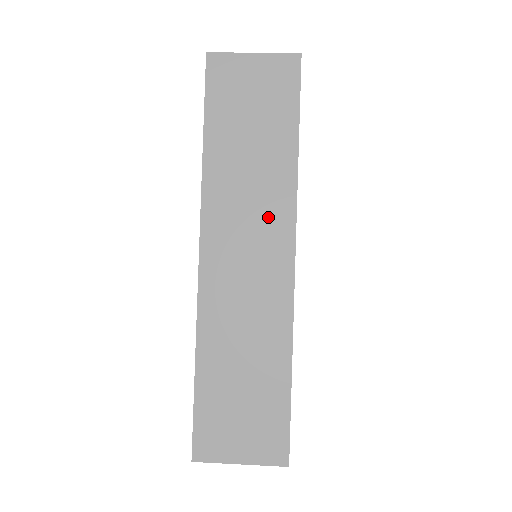
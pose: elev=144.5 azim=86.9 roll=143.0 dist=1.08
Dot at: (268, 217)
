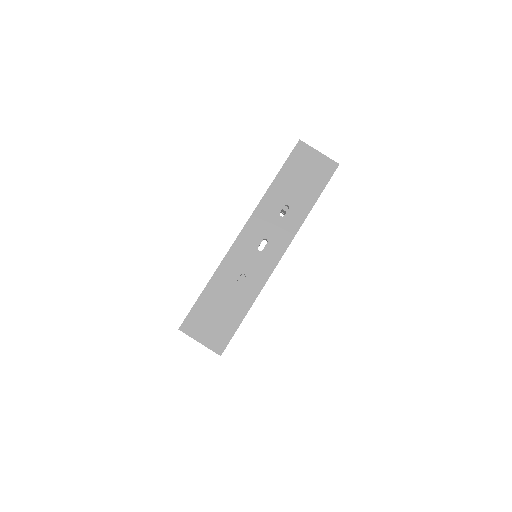
Dot at: occluded
